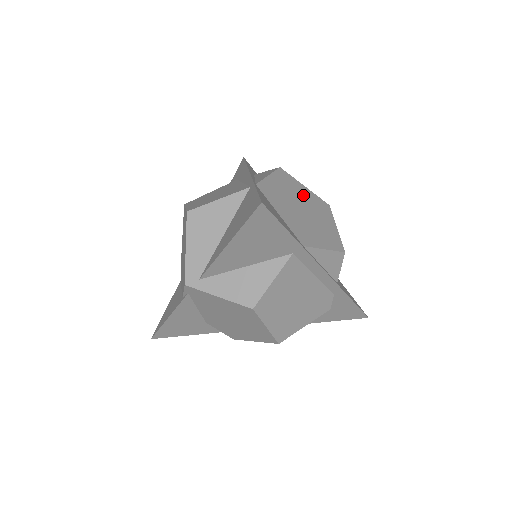
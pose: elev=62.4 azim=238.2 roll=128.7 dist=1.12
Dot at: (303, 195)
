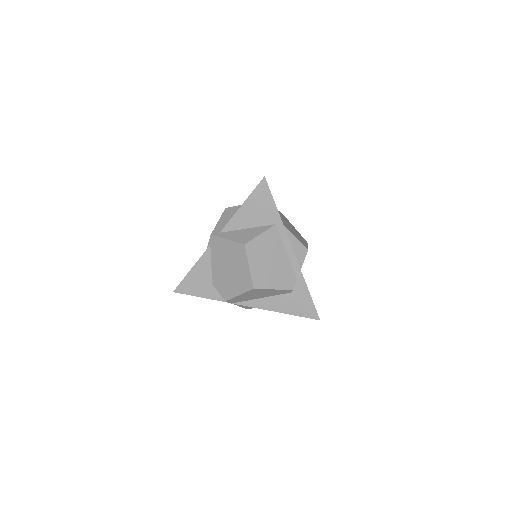
Dot at: (293, 227)
